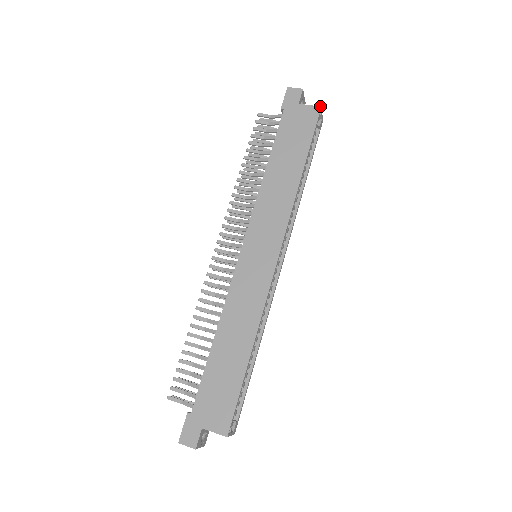
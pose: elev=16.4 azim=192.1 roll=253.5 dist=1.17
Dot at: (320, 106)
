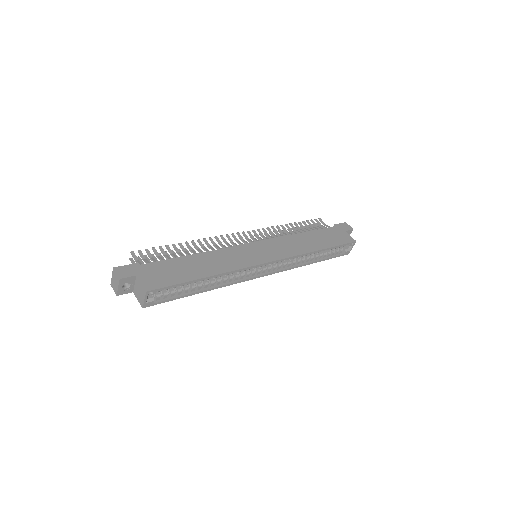
Dot at: occluded
